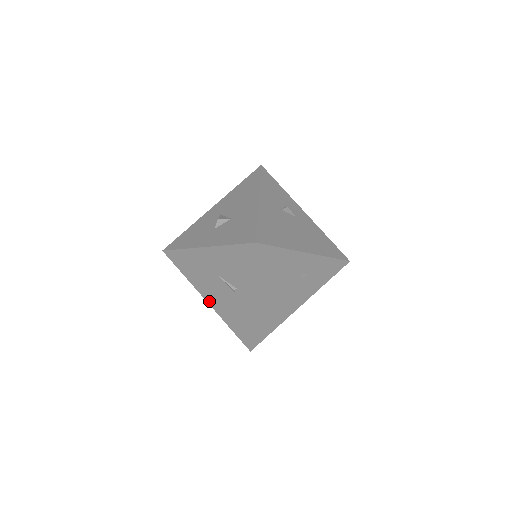
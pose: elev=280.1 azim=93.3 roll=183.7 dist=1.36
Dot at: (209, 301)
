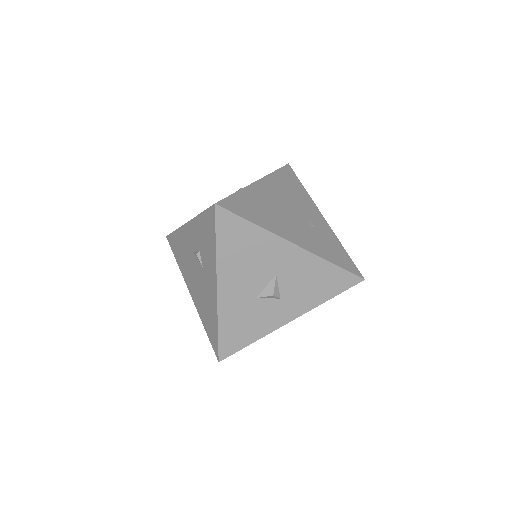
Dot at: occluded
